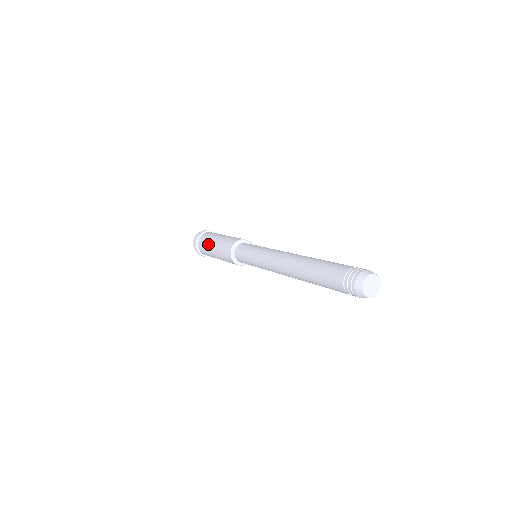
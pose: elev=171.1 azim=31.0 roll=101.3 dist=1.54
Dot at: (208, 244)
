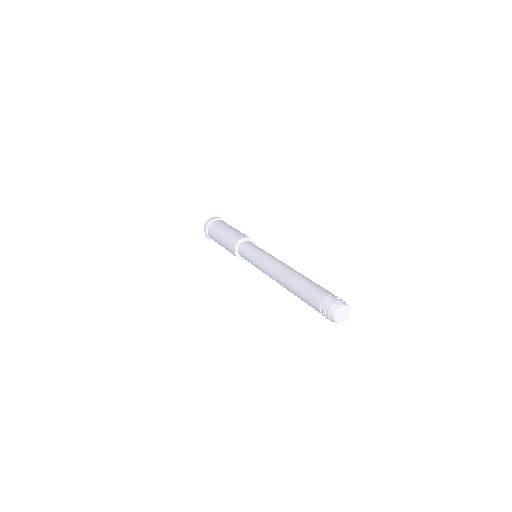
Dot at: (220, 228)
